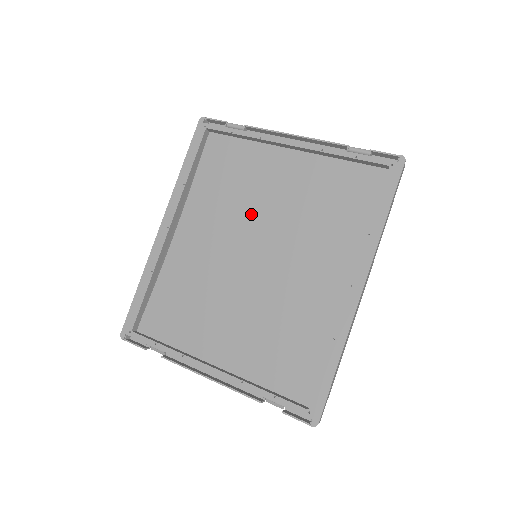
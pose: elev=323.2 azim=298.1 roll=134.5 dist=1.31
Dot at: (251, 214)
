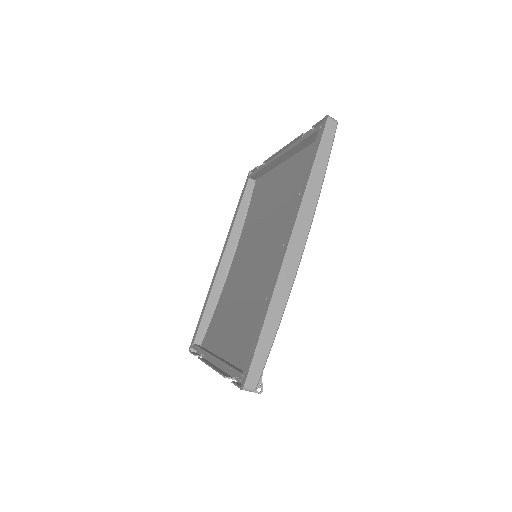
Dot at: (262, 226)
